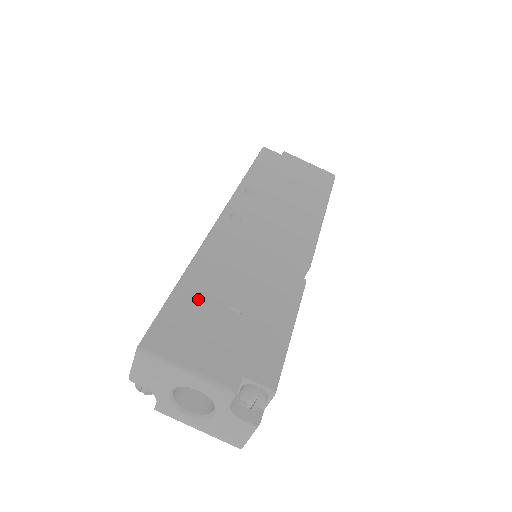
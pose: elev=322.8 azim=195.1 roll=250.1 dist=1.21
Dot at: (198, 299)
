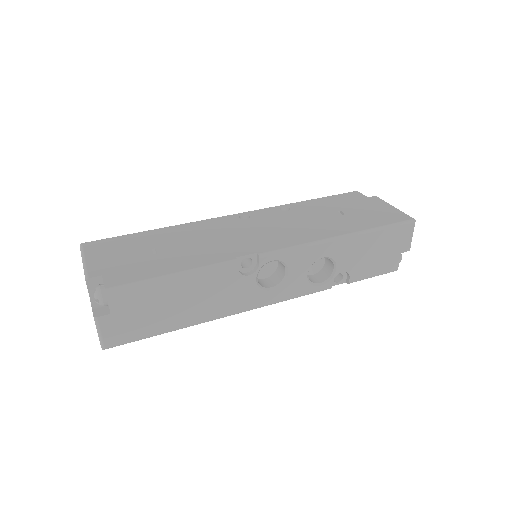
Dot at: (143, 239)
